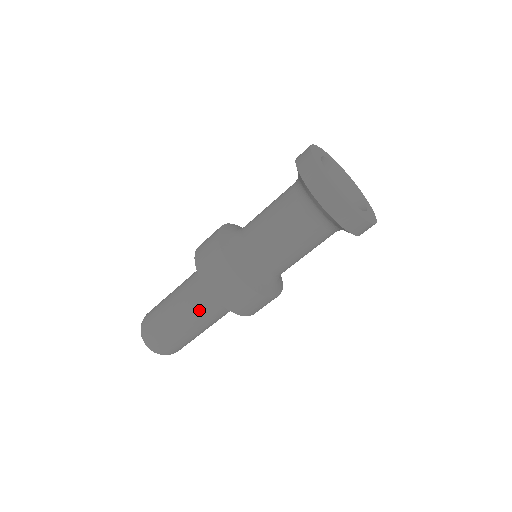
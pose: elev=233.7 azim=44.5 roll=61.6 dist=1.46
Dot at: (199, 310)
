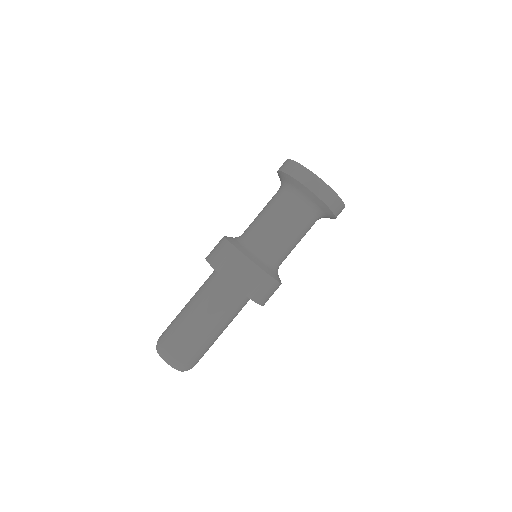
Dot at: (202, 294)
